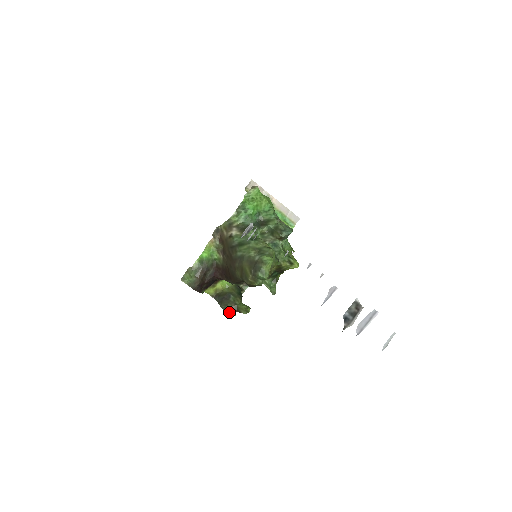
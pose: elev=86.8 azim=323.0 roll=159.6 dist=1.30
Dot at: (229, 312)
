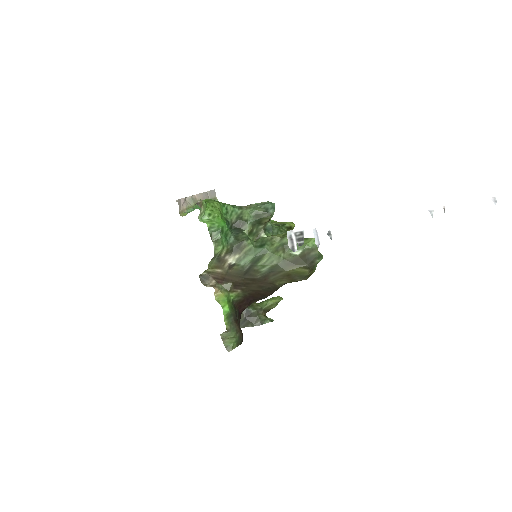
Dot at: (268, 320)
